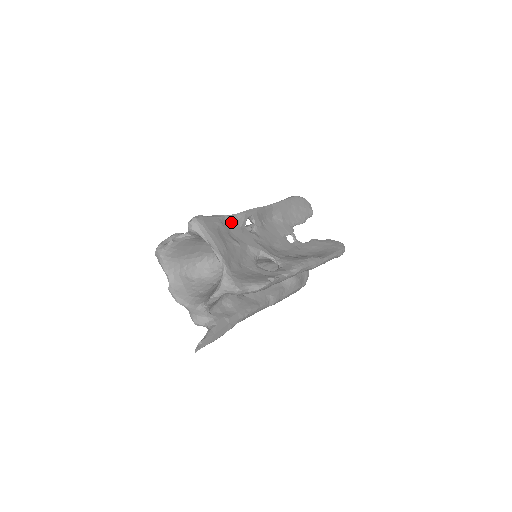
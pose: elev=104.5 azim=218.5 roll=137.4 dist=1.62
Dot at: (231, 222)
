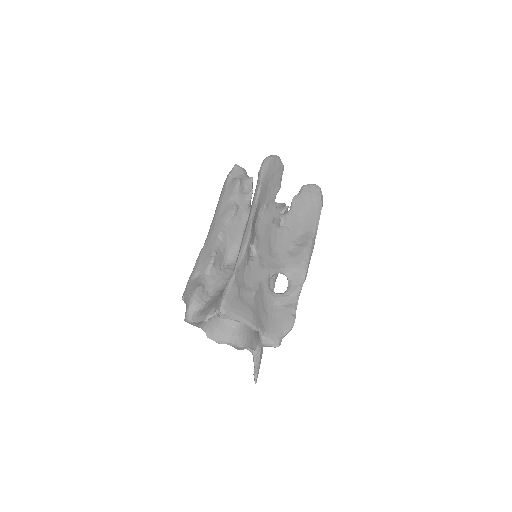
Dot at: (241, 272)
